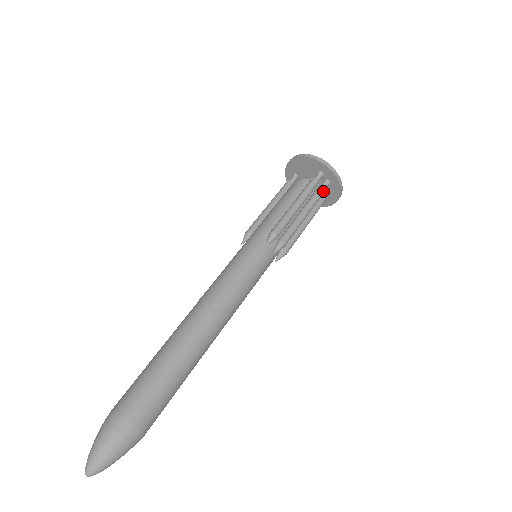
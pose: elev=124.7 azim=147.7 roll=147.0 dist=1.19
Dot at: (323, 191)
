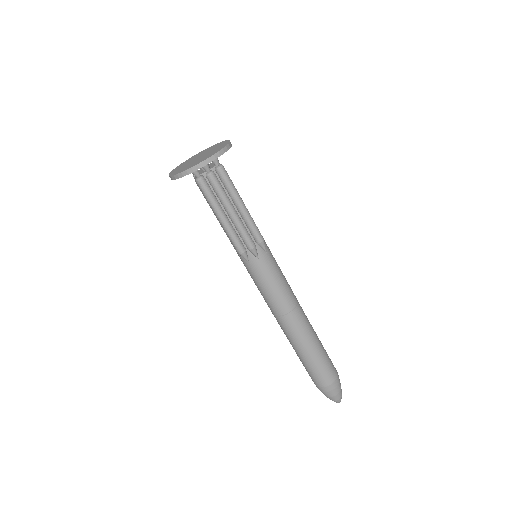
Dot at: (213, 179)
